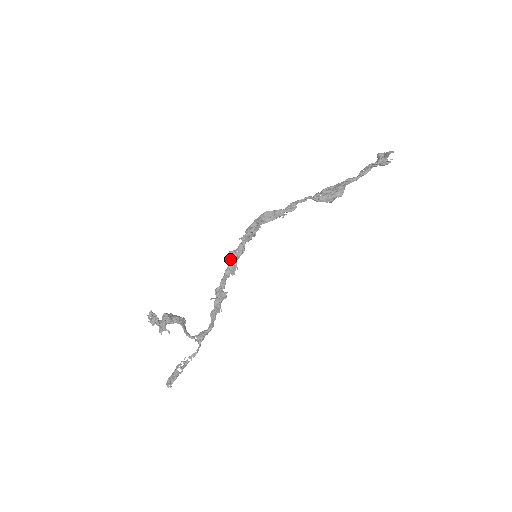
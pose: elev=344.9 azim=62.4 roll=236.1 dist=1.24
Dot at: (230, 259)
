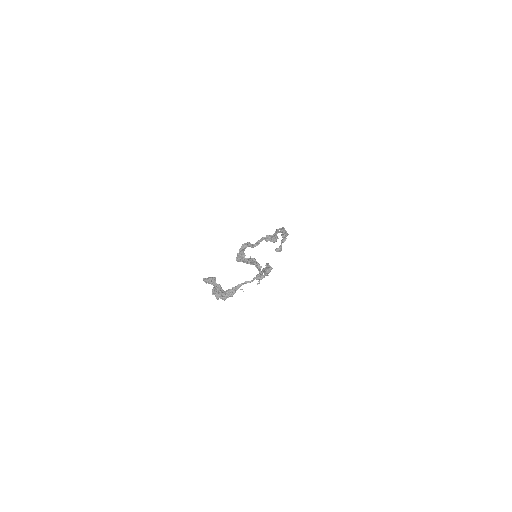
Dot at: (240, 259)
